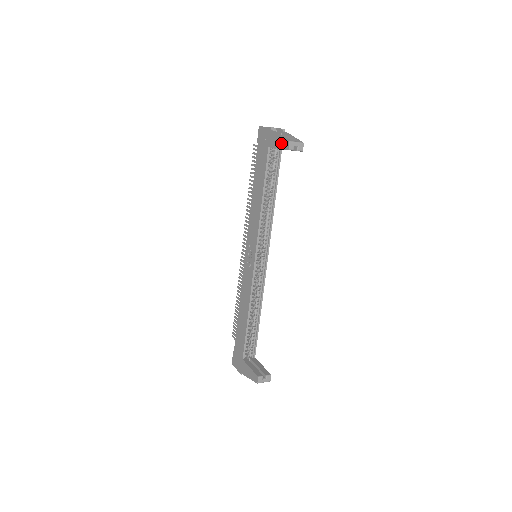
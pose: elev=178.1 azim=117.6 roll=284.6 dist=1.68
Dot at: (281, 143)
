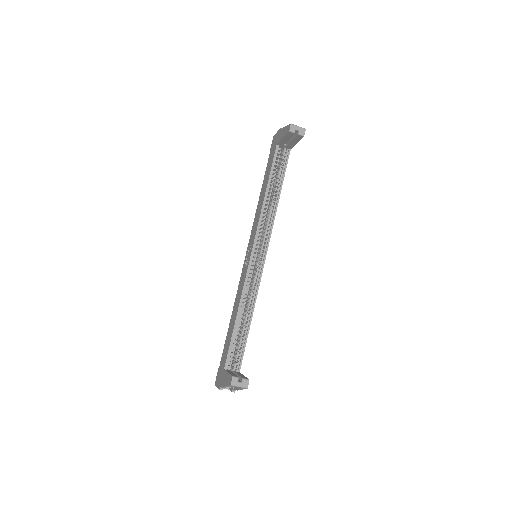
Dot at: (285, 131)
